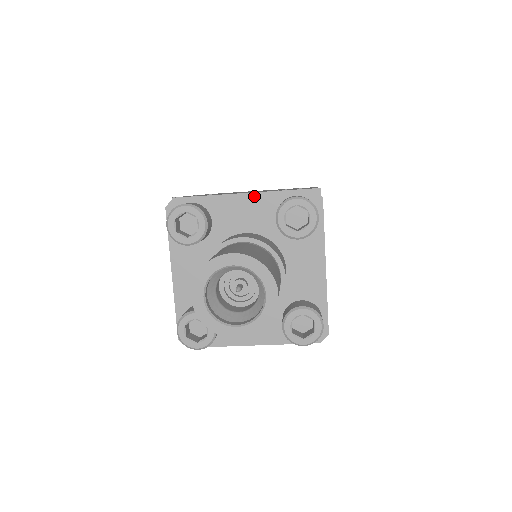
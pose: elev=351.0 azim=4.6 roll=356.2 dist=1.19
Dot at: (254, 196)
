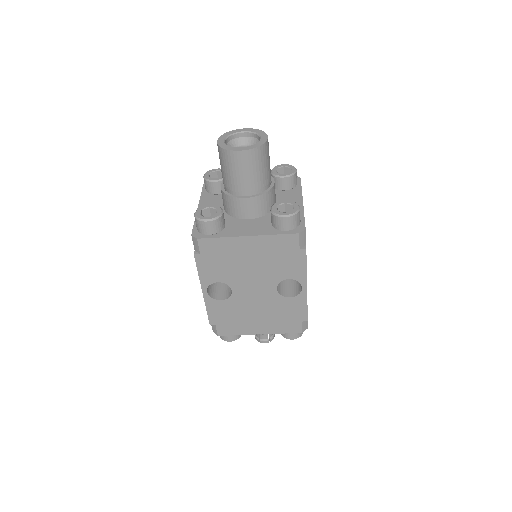
Dot at: occluded
